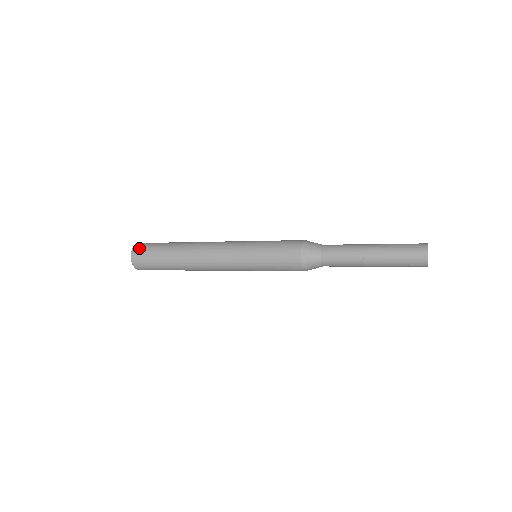
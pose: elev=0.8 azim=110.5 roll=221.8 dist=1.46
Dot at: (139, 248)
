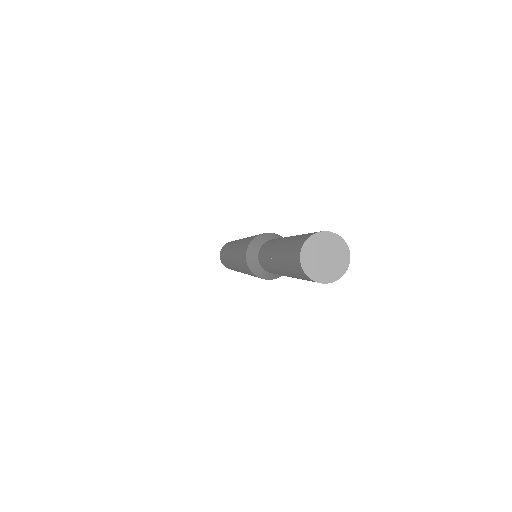
Dot at: (224, 245)
